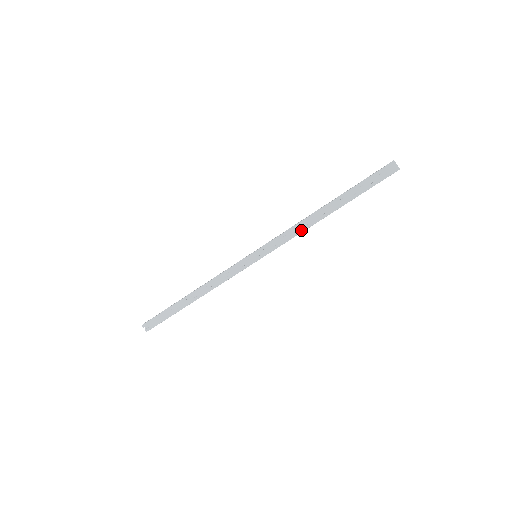
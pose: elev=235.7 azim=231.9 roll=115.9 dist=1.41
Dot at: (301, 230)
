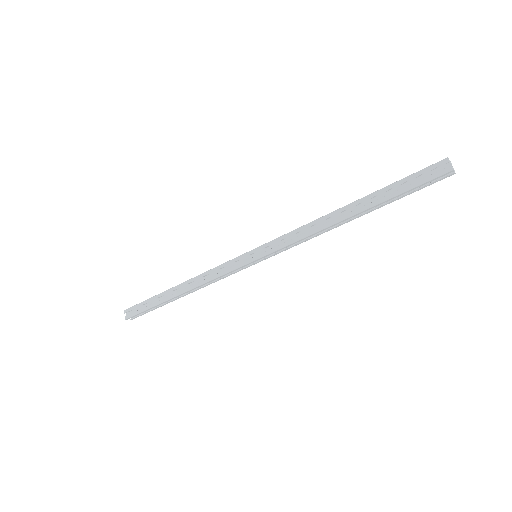
Dot at: (312, 231)
